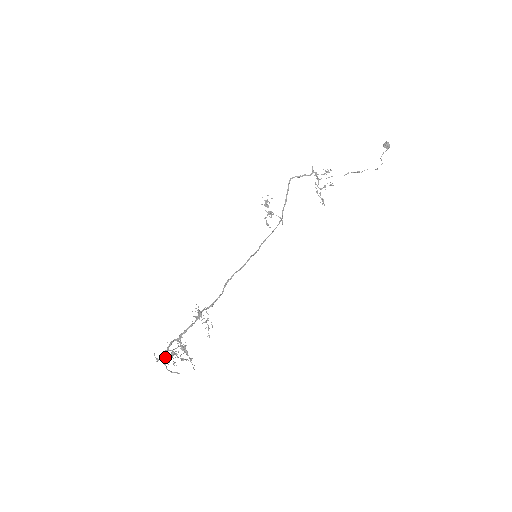
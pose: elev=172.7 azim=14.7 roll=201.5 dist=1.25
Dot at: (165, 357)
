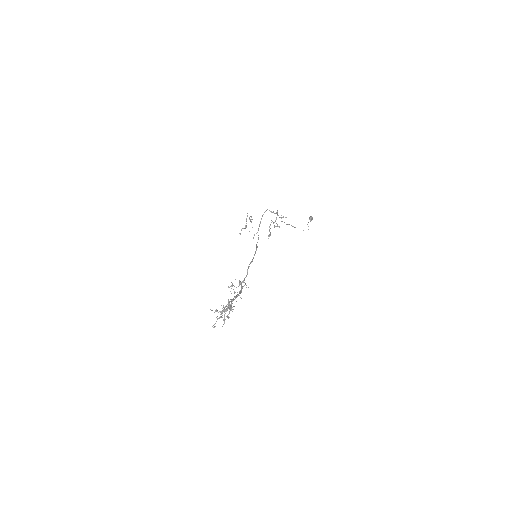
Dot at: (227, 310)
